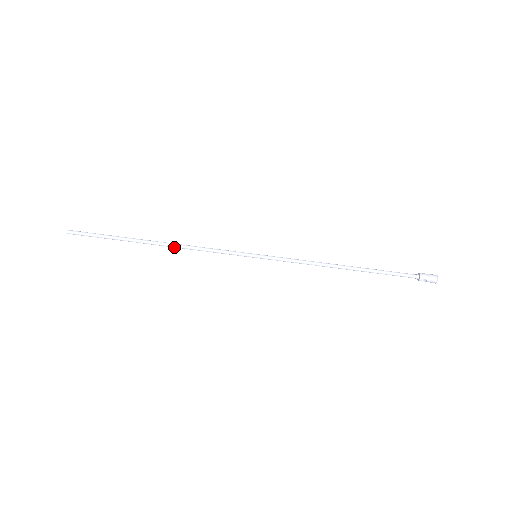
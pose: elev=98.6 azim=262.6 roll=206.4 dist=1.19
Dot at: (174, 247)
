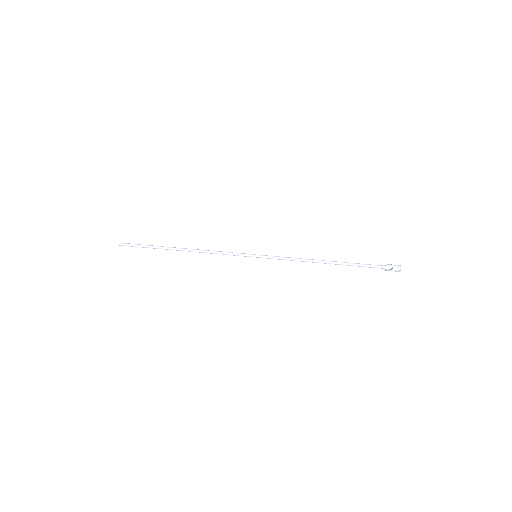
Dot at: (194, 251)
